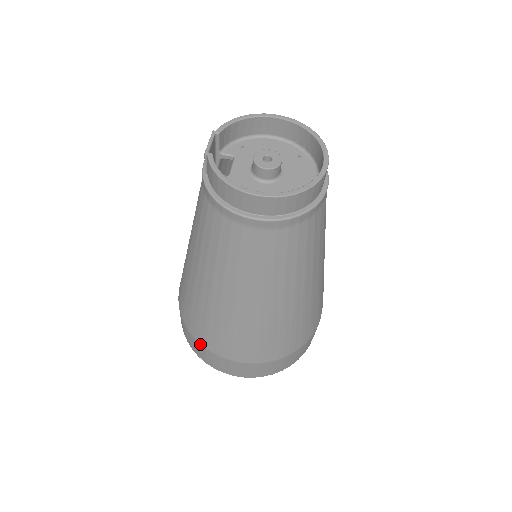
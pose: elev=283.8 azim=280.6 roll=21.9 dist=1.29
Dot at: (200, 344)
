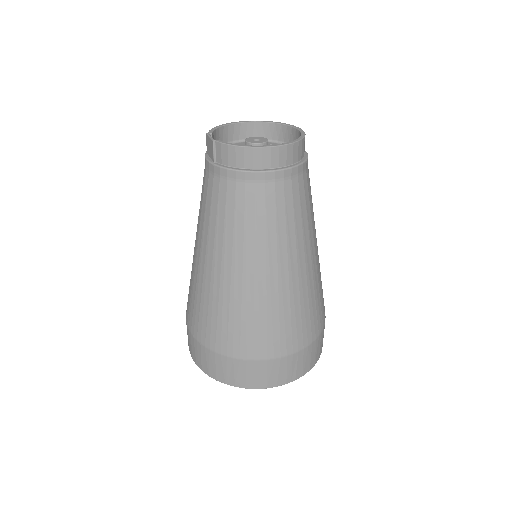
Dot at: (239, 359)
